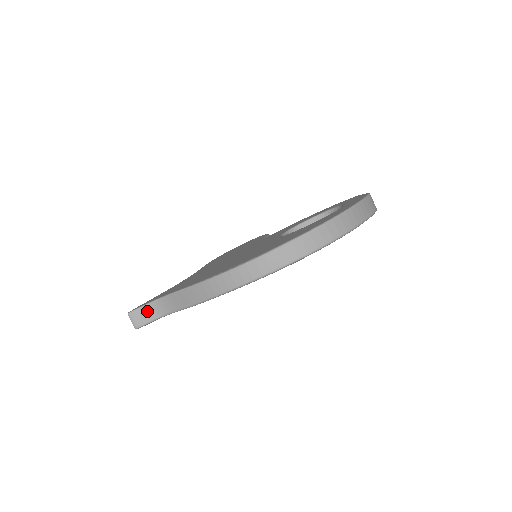
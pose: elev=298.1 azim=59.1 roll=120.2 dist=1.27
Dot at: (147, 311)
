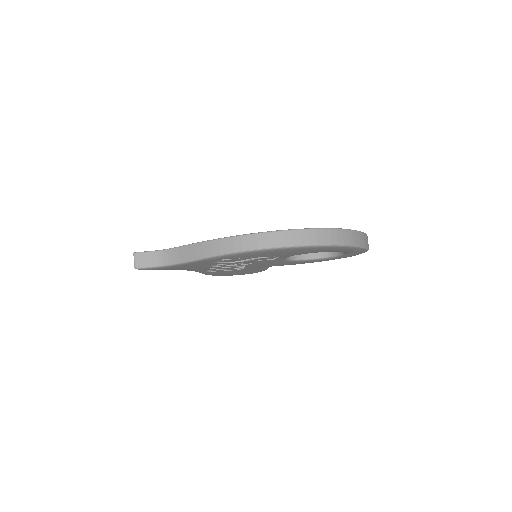
Dot at: (151, 257)
